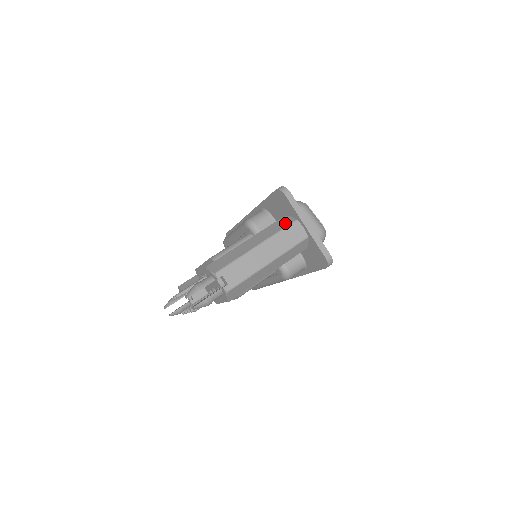
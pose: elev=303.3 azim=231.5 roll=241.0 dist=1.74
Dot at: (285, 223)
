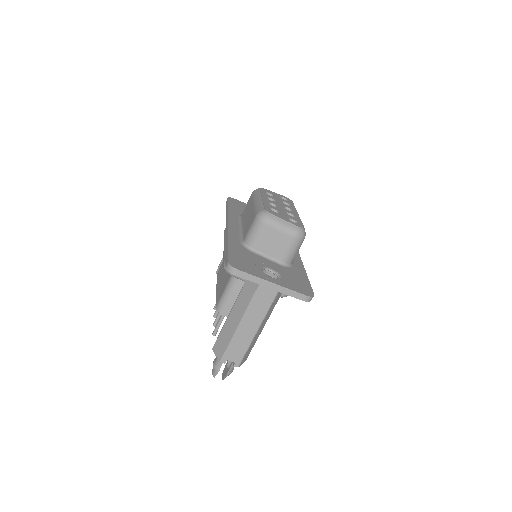
Dot at: (252, 289)
